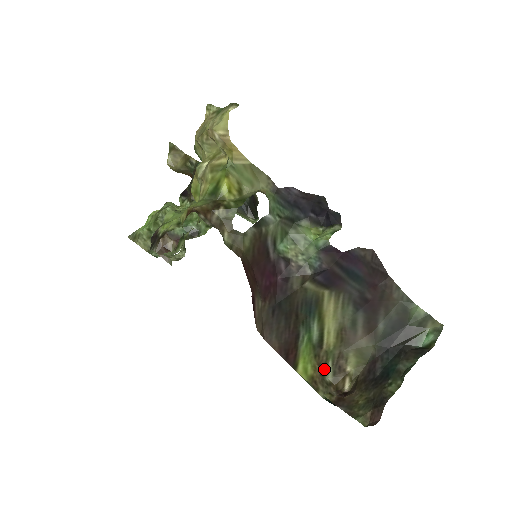
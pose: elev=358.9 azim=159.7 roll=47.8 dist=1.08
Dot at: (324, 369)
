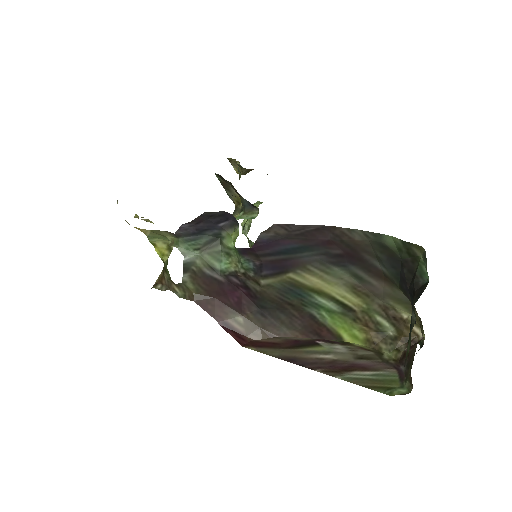
Dot at: (377, 326)
